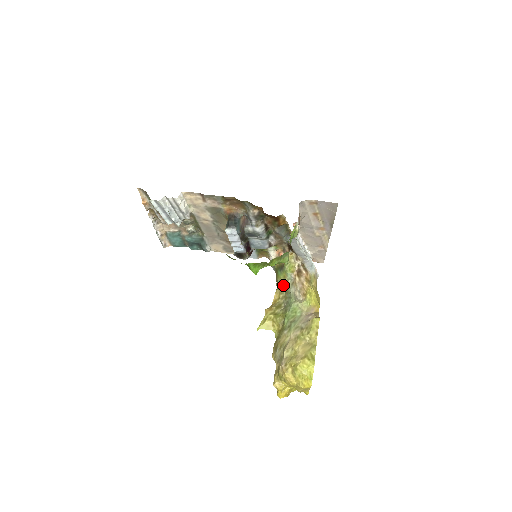
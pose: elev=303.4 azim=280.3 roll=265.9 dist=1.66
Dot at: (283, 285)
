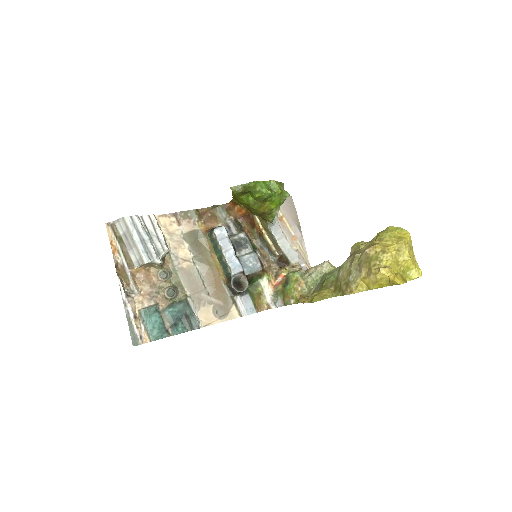
Dot at: (301, 288)
